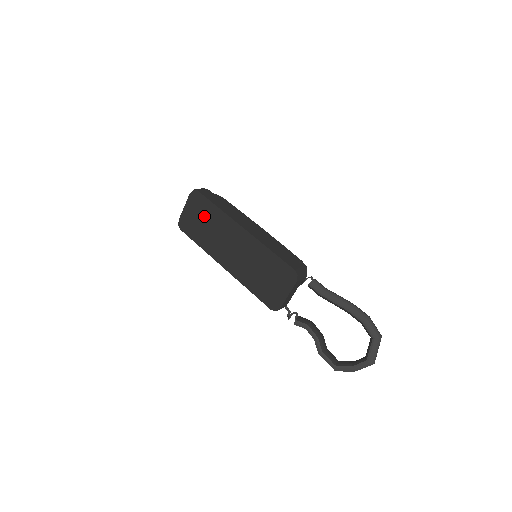
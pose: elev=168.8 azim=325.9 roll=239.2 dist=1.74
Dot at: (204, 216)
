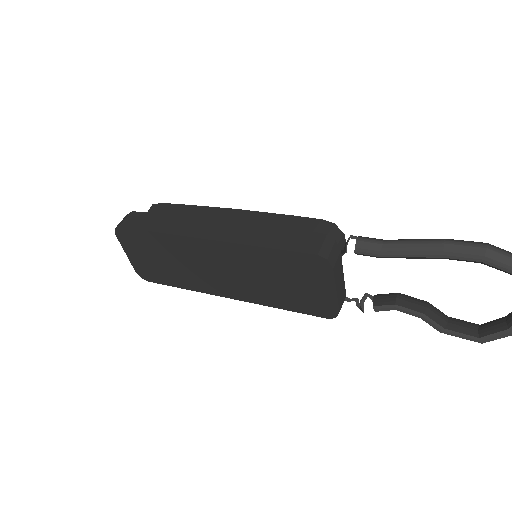
Dot at: (154, 252)
